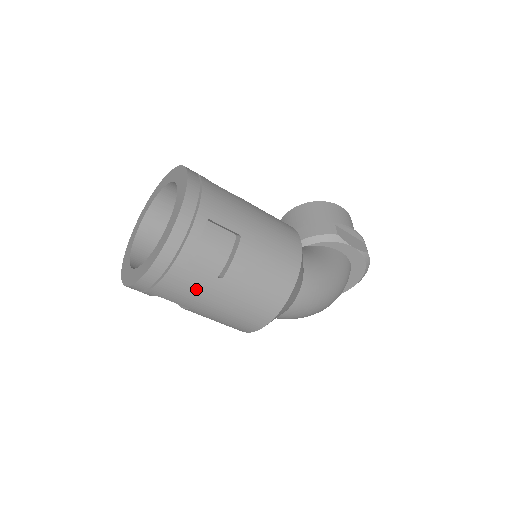
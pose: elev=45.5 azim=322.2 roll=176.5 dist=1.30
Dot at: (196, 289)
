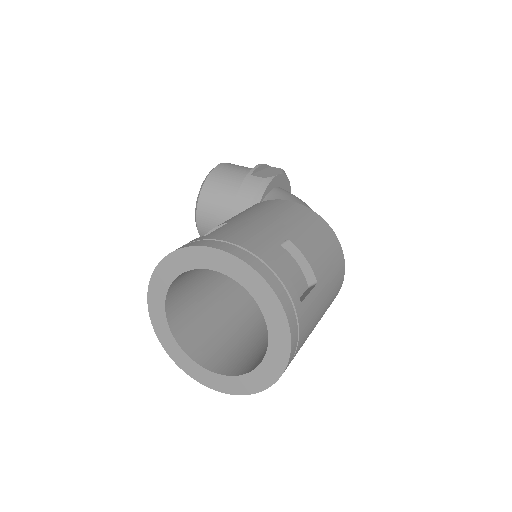
Dot at: (313, 314)
